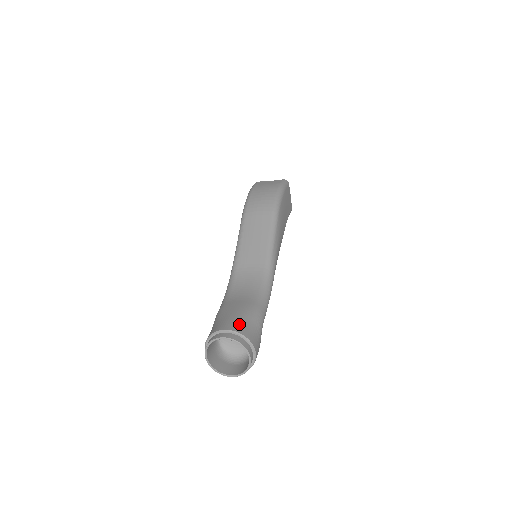
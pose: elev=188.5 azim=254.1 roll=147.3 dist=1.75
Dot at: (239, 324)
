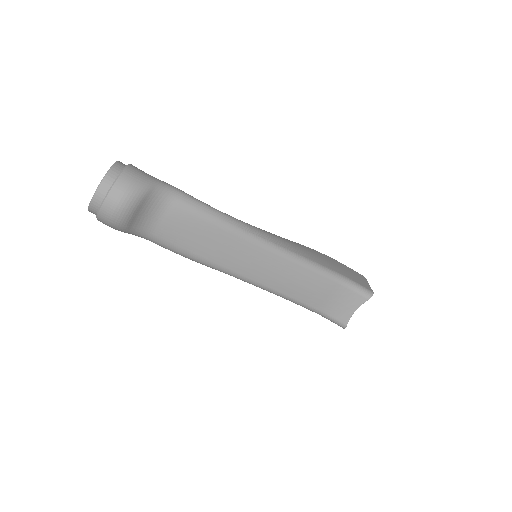
Dot at: occluded
